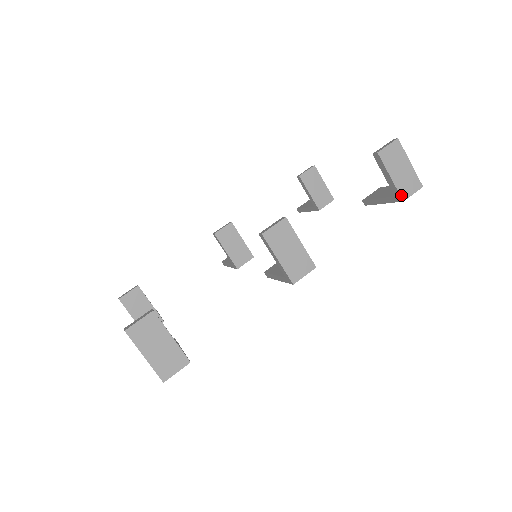
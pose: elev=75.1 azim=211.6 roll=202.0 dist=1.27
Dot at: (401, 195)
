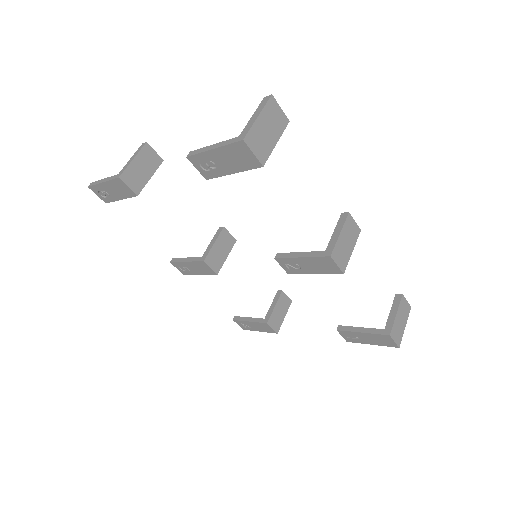
Dot at: (392, 330)
